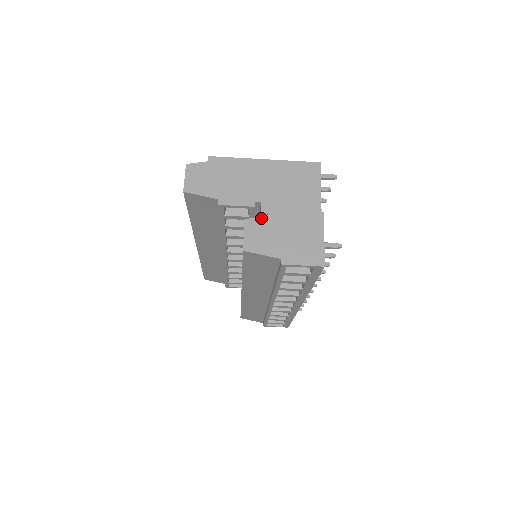
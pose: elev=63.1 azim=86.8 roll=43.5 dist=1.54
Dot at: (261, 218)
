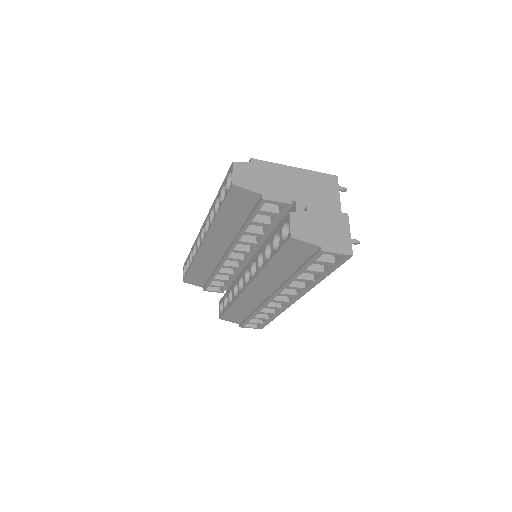
Dot at: (302, 212)
